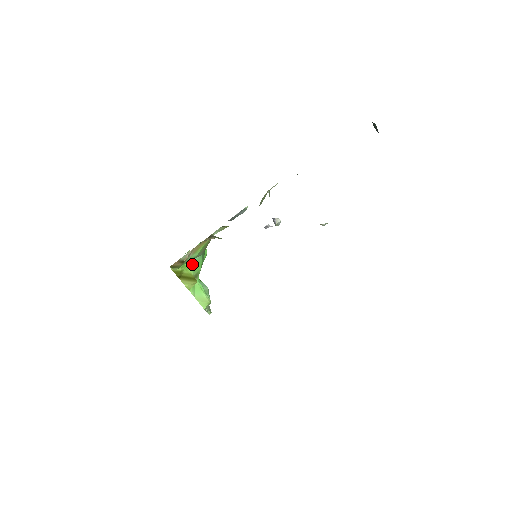
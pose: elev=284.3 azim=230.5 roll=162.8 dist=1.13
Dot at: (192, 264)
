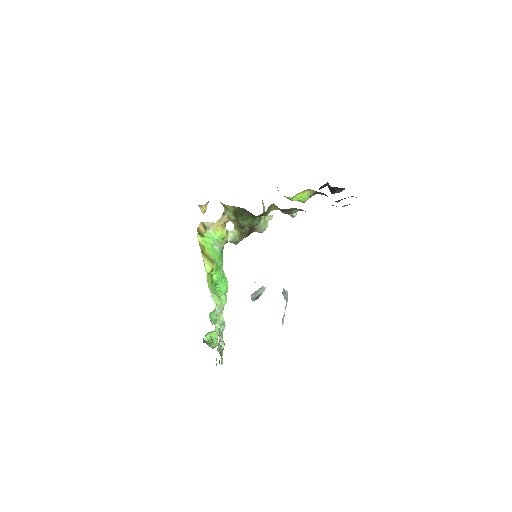
Dot at: (212, 249)
